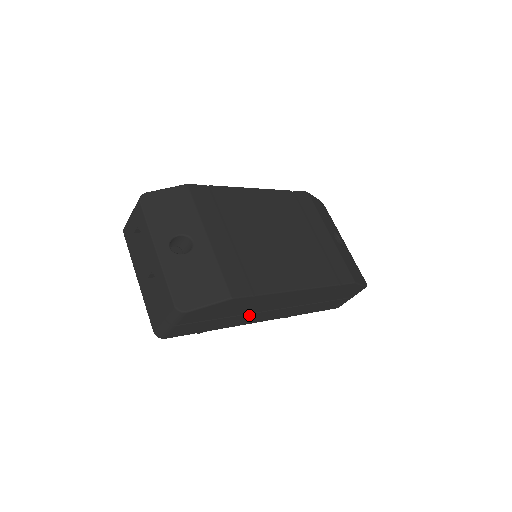
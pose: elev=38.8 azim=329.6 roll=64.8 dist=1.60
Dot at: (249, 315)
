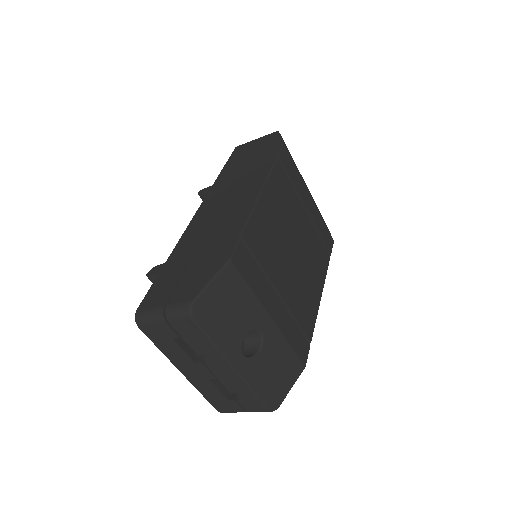
Dot at: occluded
